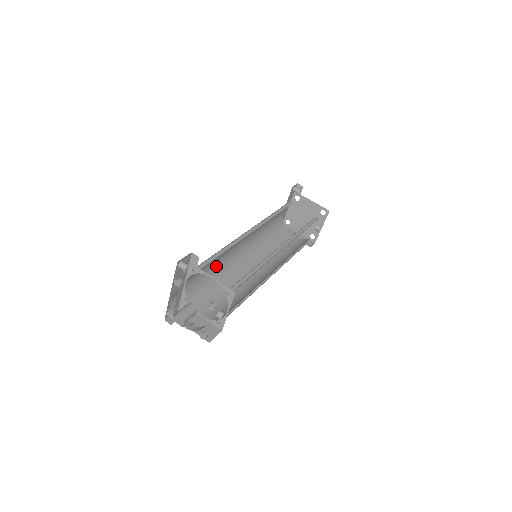
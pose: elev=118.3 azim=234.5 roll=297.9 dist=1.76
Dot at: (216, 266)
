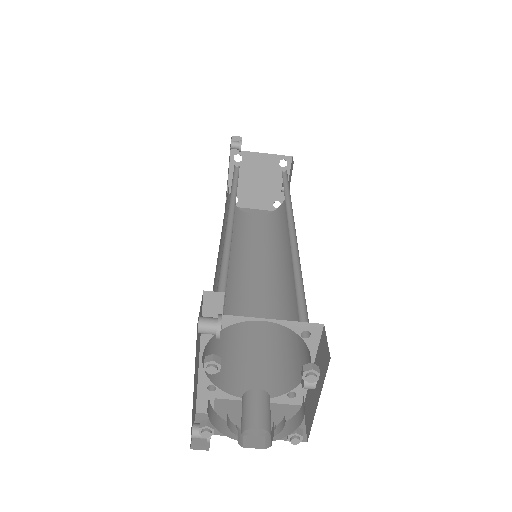
Dot at: occluded
